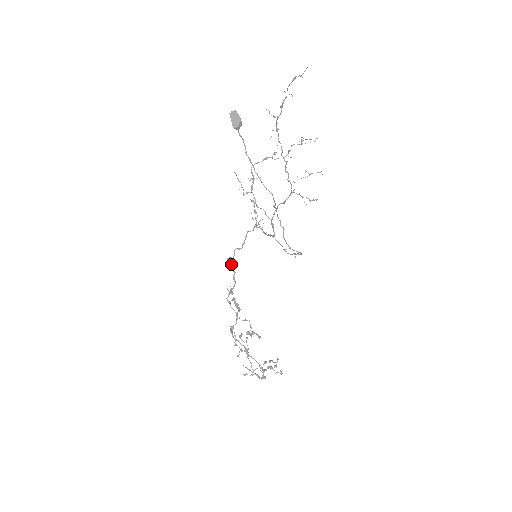
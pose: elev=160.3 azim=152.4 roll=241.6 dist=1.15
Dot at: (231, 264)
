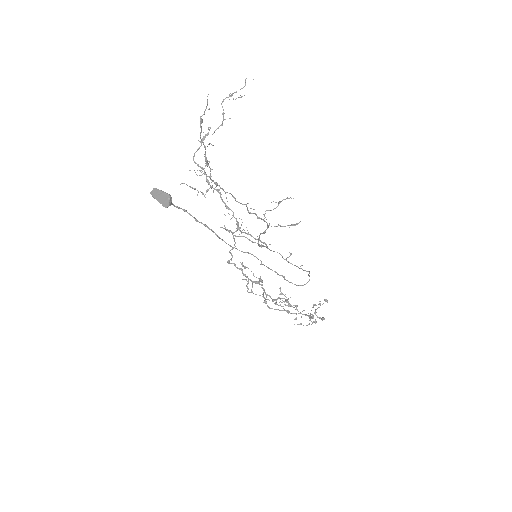
Dot at: (234, 264)
